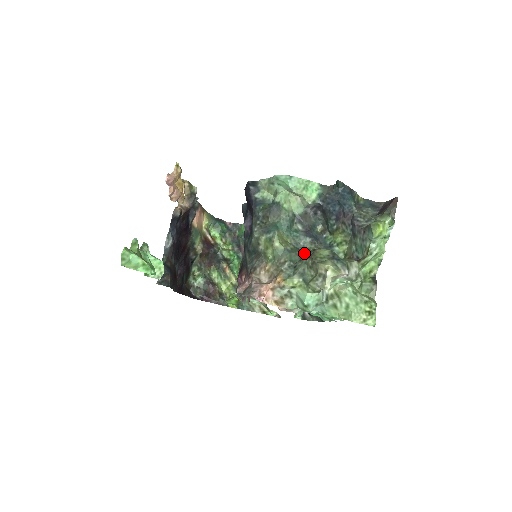
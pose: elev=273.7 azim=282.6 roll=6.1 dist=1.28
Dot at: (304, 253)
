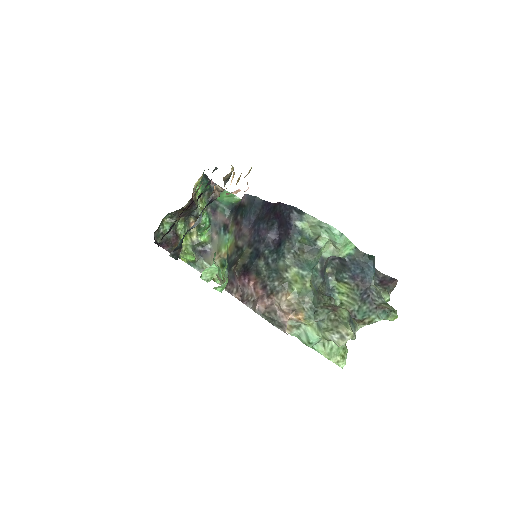
Dot at: (321, 298)
